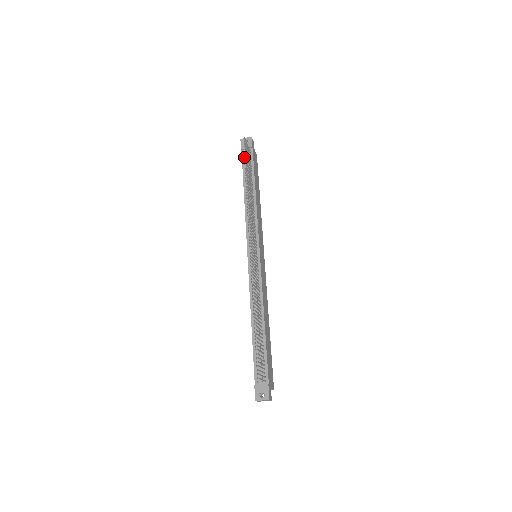
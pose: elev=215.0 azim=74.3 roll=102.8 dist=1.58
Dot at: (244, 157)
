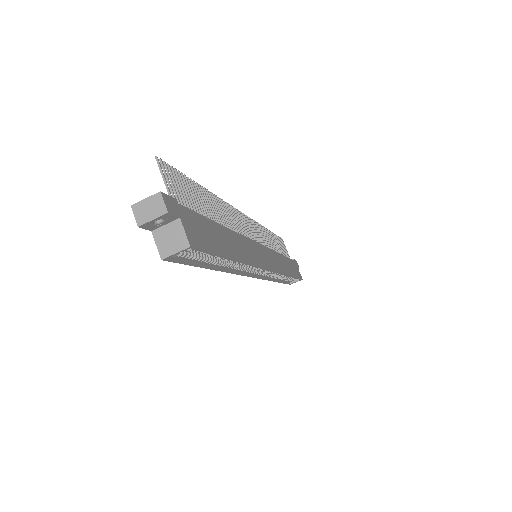
Dot at: occluded
